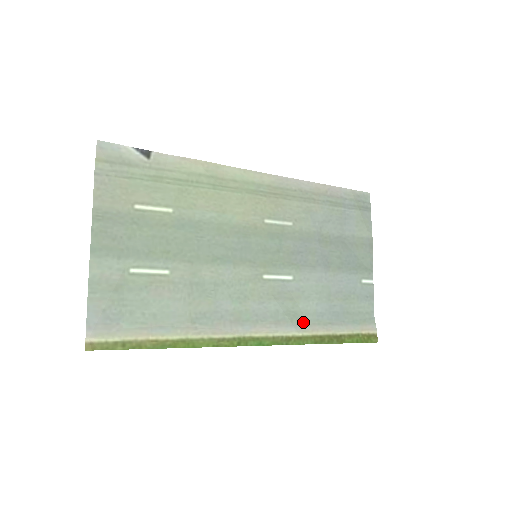
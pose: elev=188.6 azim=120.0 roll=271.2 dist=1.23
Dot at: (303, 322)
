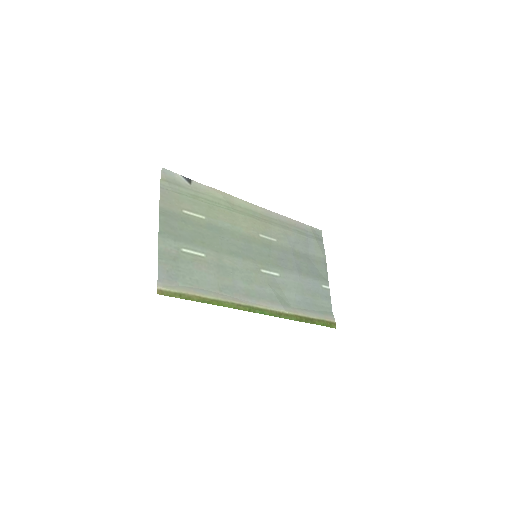
Dot at: (288, 305)
